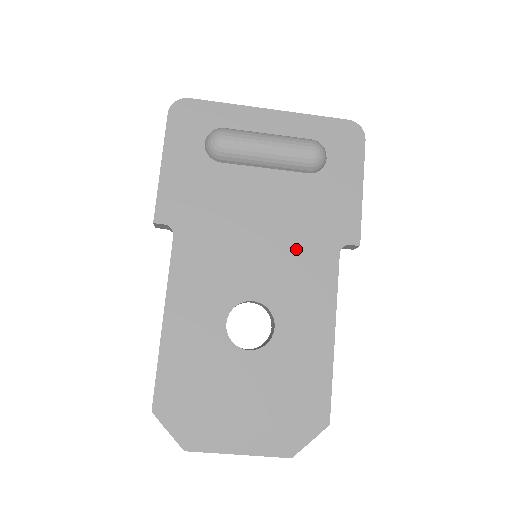
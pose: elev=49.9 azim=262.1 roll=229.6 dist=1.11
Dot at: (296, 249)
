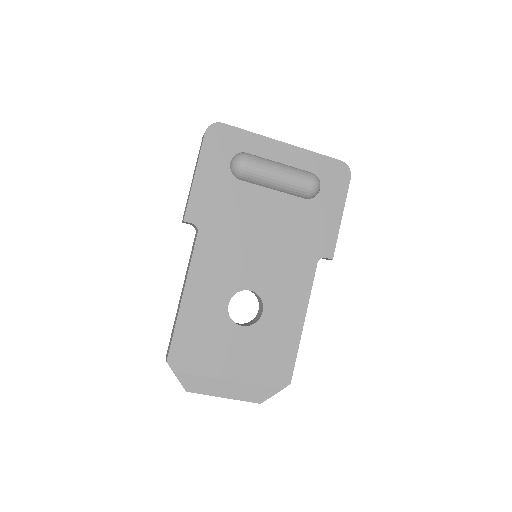
Dot at: (287, 256)
